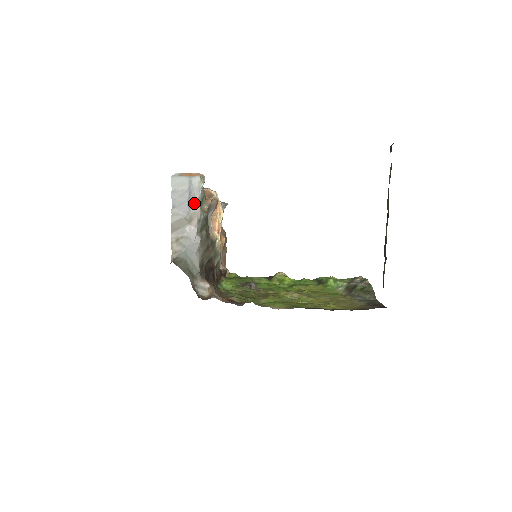
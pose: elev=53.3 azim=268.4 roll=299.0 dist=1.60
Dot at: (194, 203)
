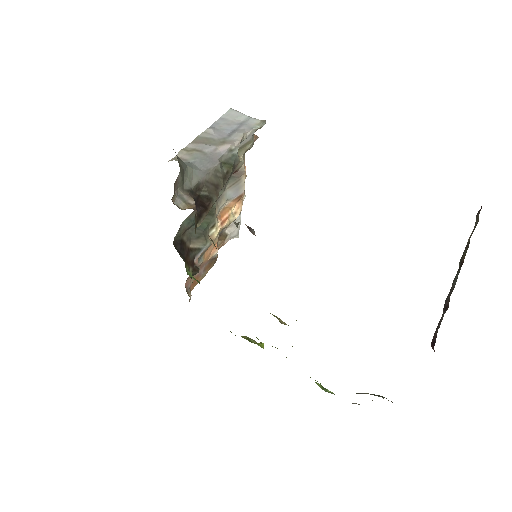
Dot at: (238, 134)
